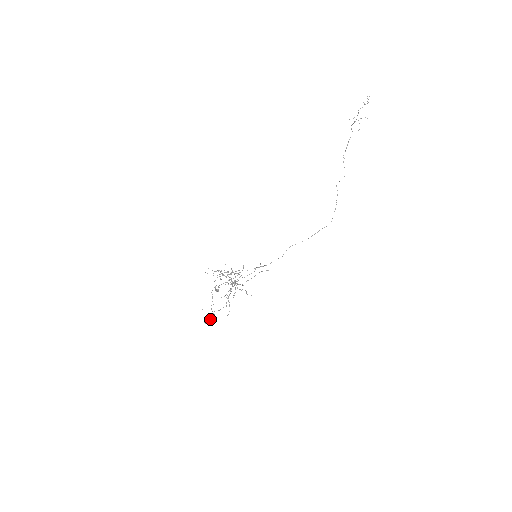
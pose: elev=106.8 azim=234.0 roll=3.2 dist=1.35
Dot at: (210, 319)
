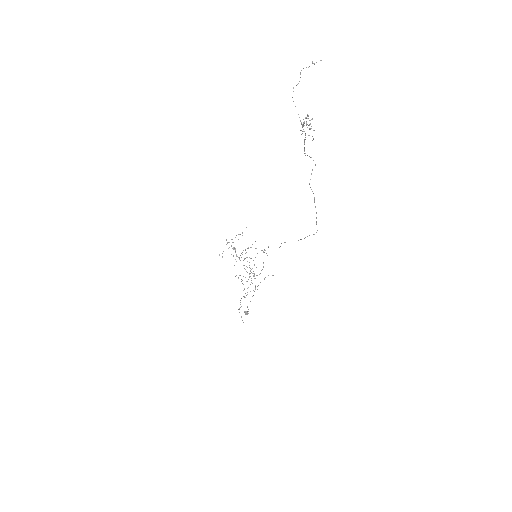
Dot at: (247, 313)
